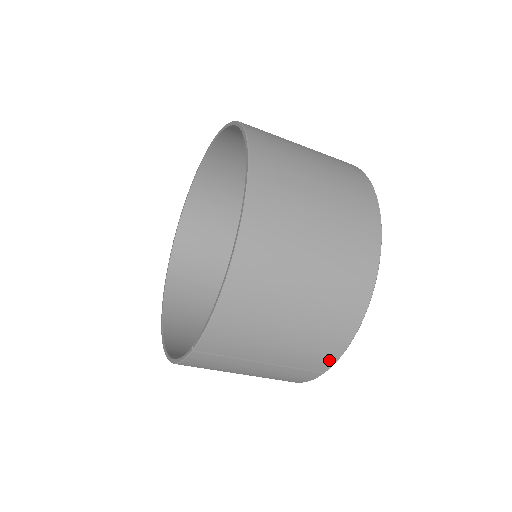
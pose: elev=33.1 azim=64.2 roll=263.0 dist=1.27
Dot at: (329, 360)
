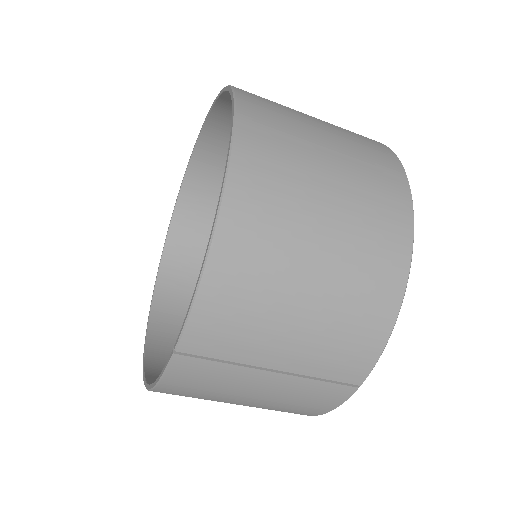
Dot at: (364, 363)
